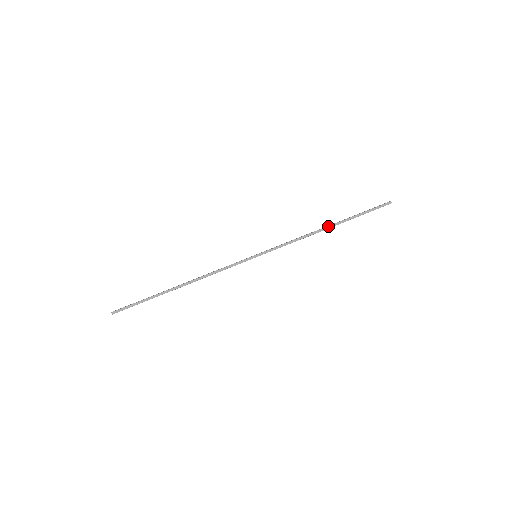
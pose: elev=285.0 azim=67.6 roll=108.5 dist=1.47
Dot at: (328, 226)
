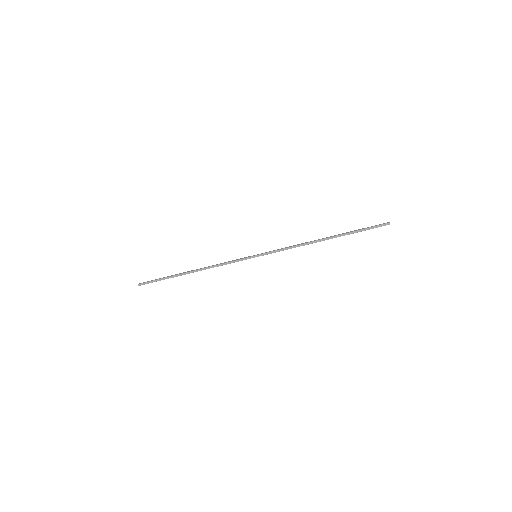
Dot at: occluded
